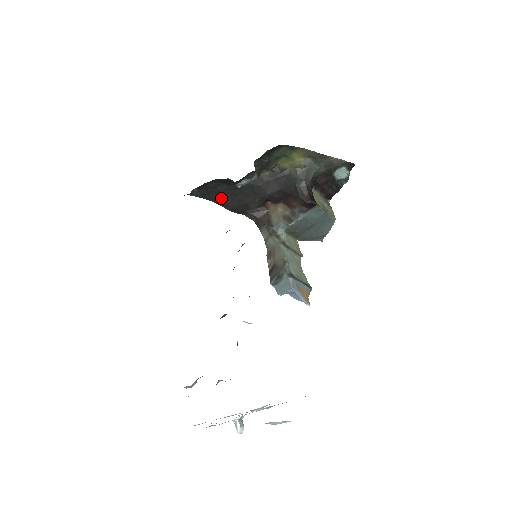
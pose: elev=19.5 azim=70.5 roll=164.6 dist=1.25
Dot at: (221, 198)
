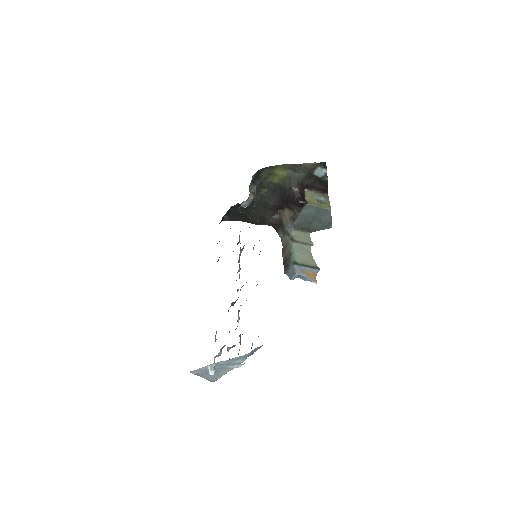
Dot at: (244, 217)
